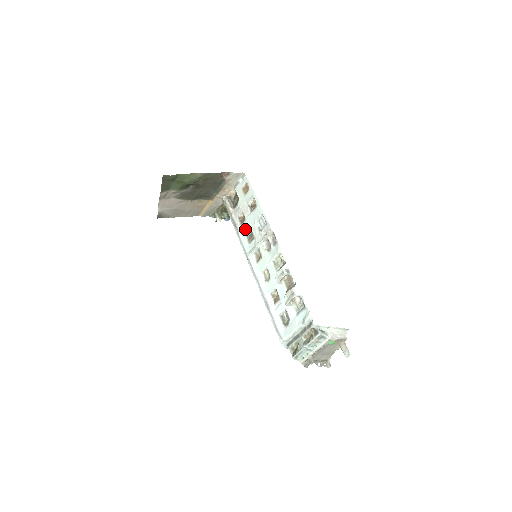
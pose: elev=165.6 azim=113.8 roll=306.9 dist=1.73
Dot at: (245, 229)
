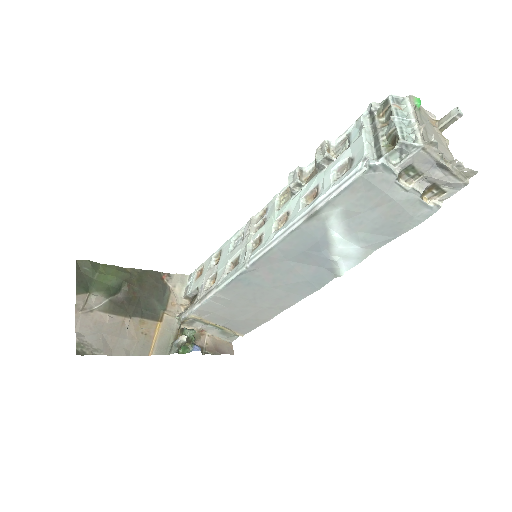
Dot at: (222, 271)
